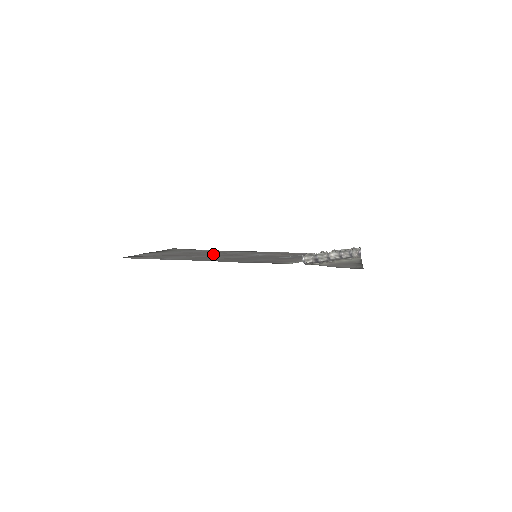
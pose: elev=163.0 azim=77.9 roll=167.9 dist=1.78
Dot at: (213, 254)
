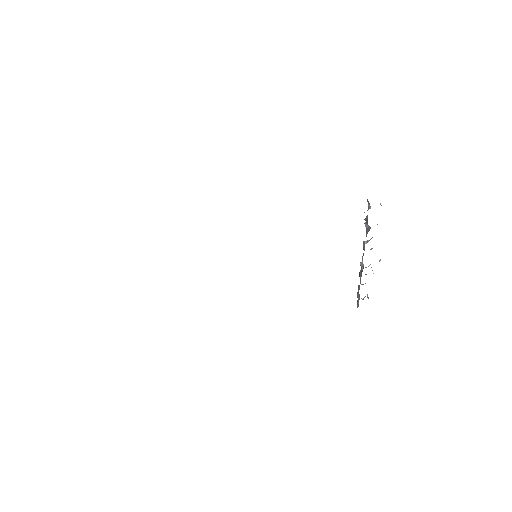
Dot at: occluded
